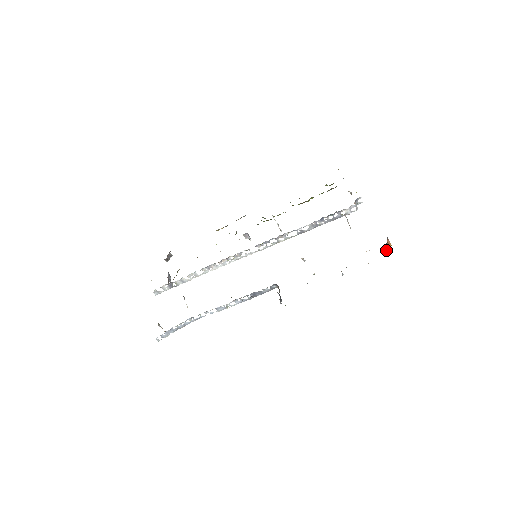
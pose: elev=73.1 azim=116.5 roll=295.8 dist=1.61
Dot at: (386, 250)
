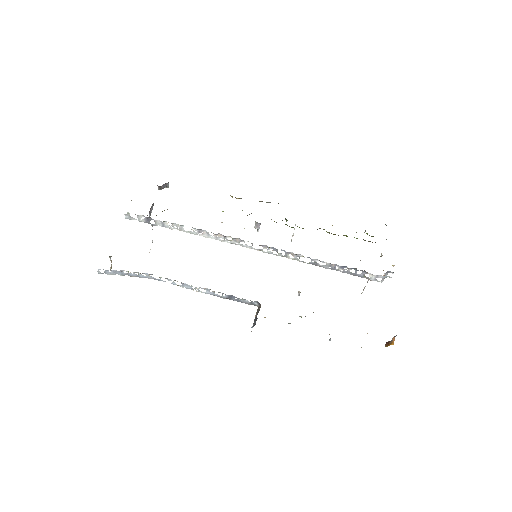
Dot at: (386, 346)
